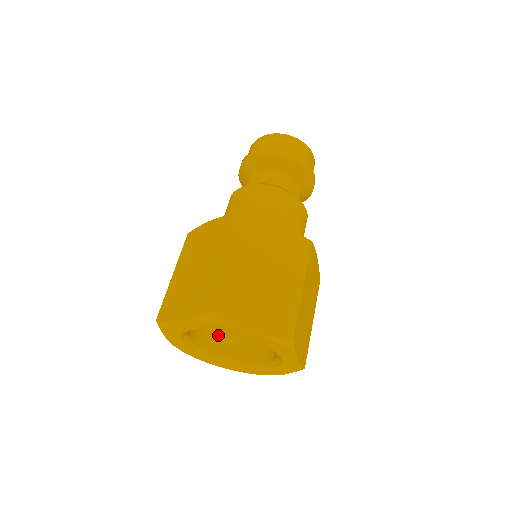
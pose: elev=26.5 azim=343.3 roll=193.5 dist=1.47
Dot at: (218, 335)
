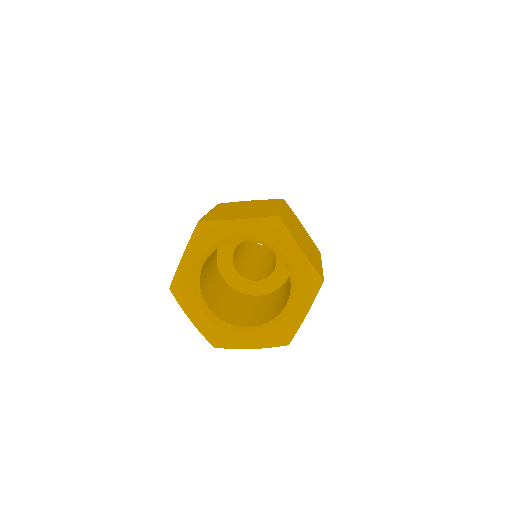
Dot at: (242, 318)
